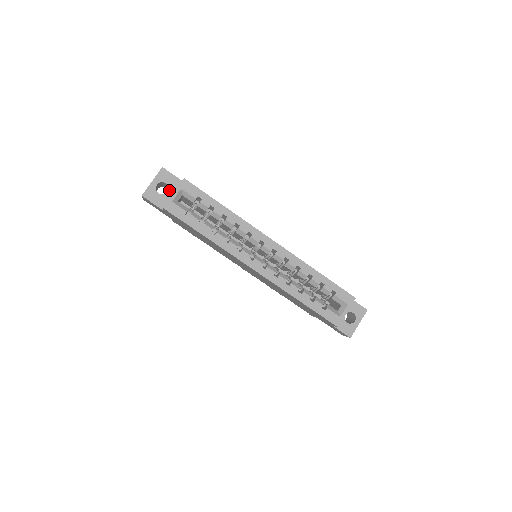
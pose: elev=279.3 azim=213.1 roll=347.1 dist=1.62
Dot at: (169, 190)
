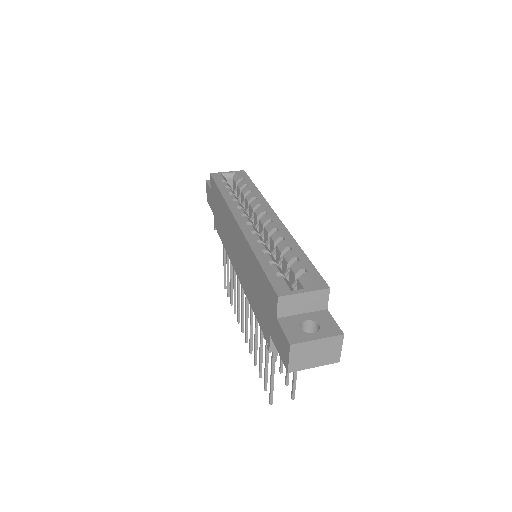
Dot at: occluded
